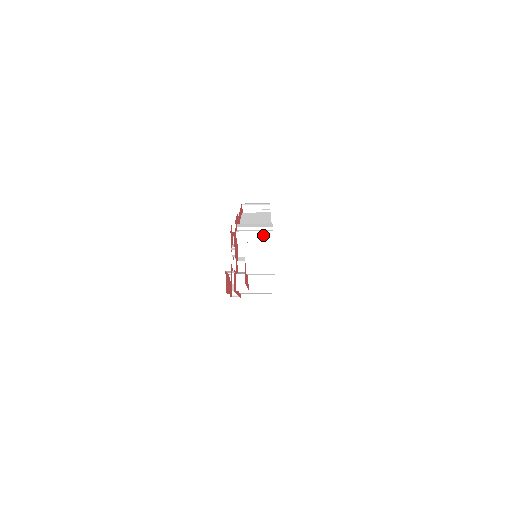
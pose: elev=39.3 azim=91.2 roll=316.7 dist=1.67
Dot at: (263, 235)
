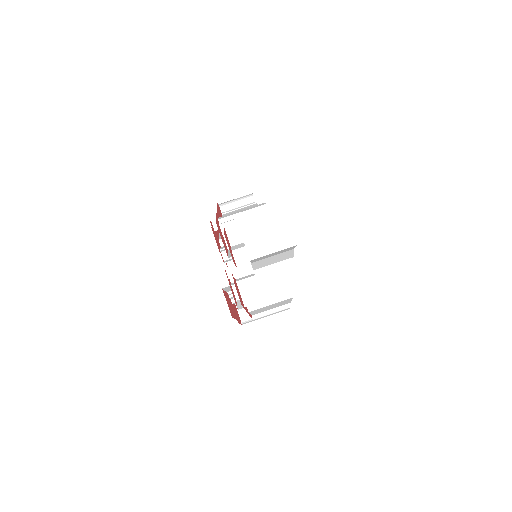
Dot at: occluded
